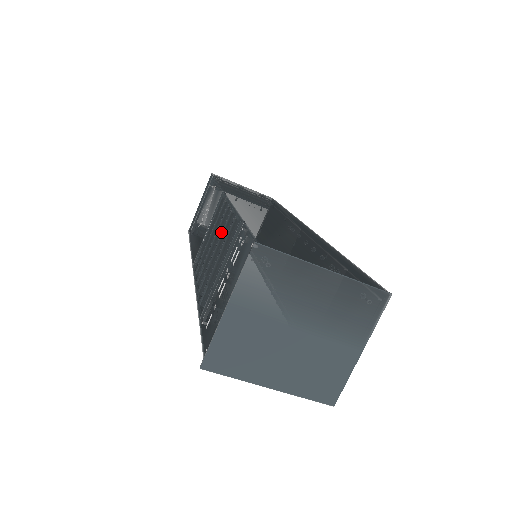
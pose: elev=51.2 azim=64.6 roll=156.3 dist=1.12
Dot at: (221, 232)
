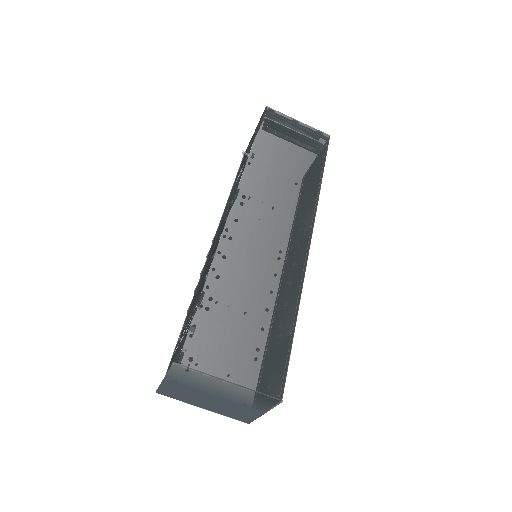
Dot at: occluded
